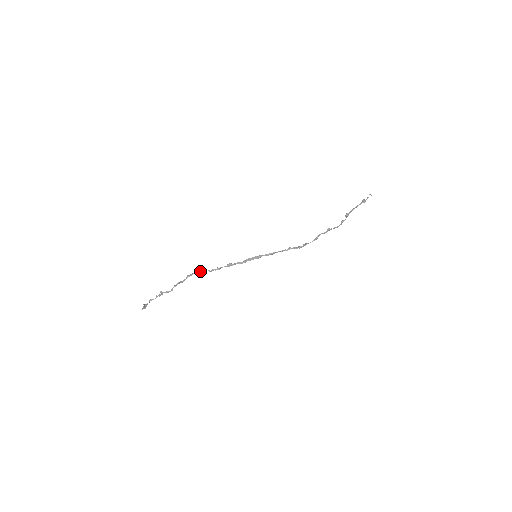
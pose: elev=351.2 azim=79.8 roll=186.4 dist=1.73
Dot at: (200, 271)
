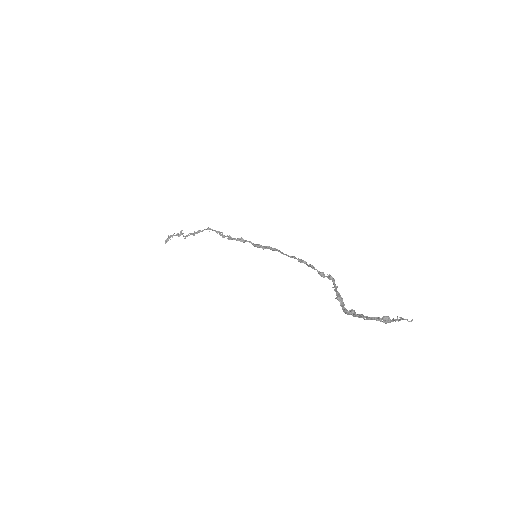
Dot at: occluded
